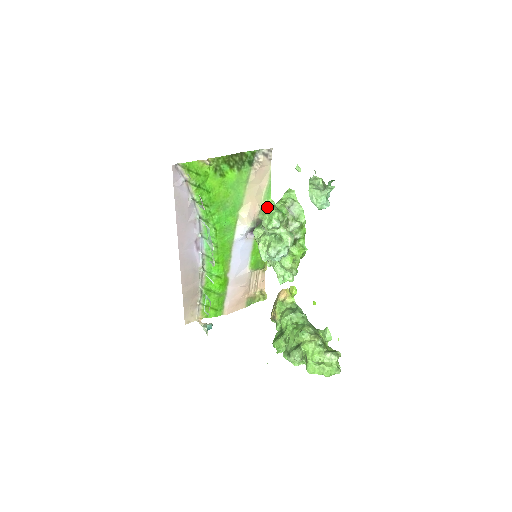
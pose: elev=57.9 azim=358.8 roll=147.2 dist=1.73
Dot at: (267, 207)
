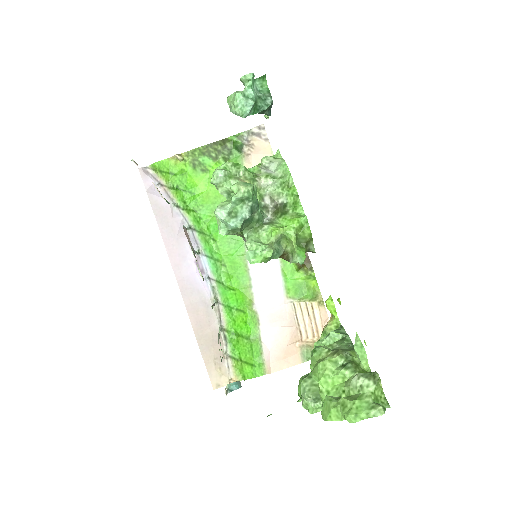
Dot at: occluded
